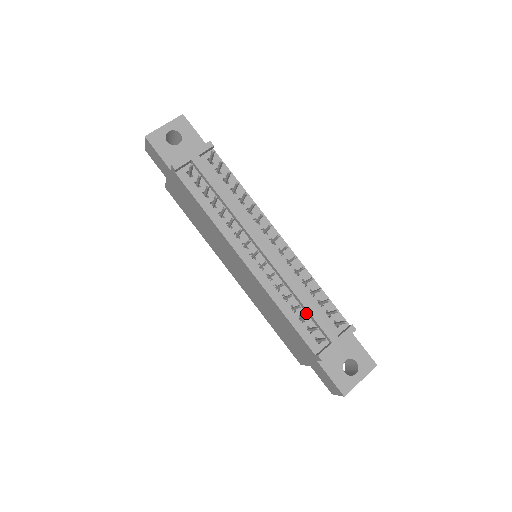
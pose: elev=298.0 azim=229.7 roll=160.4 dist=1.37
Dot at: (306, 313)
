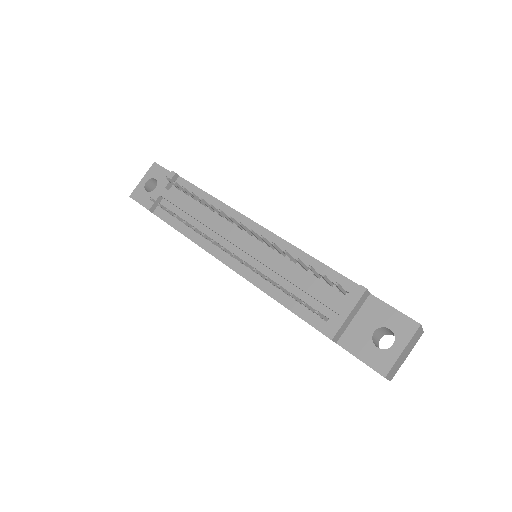
Dot at: (304, 292)
